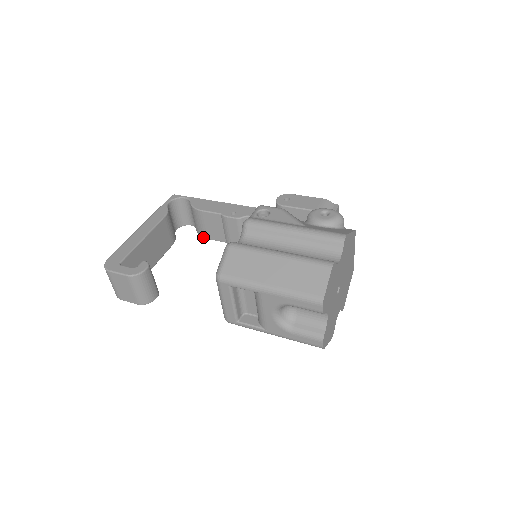
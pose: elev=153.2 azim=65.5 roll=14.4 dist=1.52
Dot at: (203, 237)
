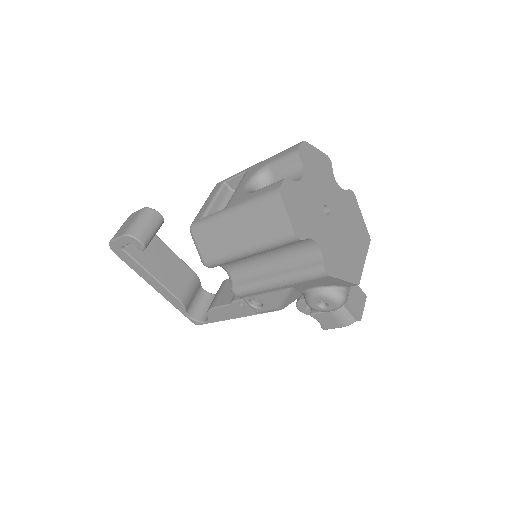
Dot at: (210, 308)
